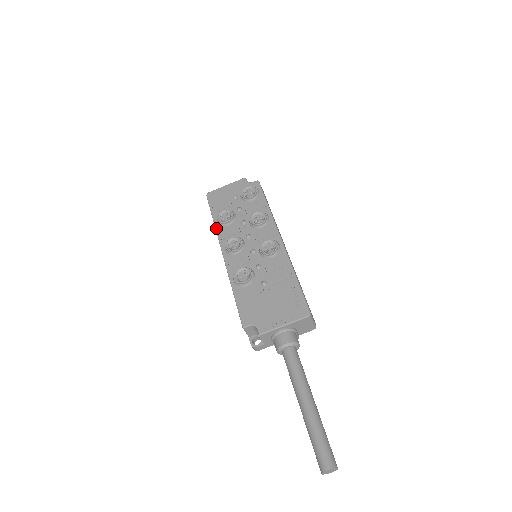
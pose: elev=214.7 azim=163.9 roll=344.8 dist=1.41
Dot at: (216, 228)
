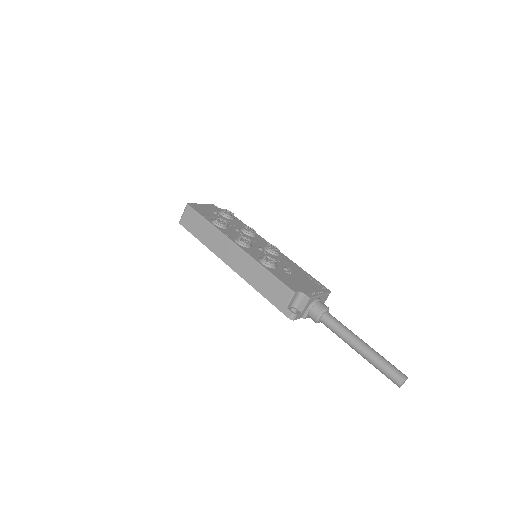
Dot at: (217, 227)
